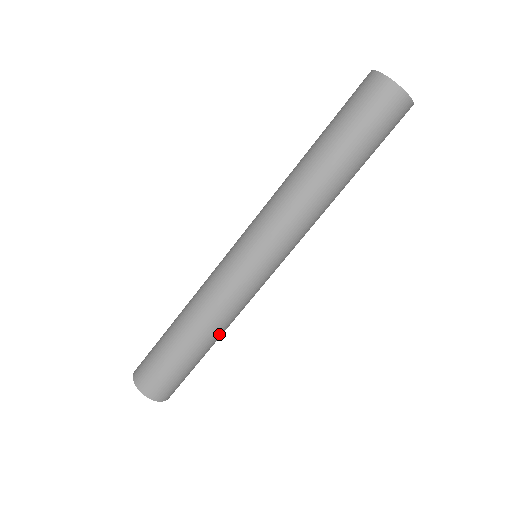
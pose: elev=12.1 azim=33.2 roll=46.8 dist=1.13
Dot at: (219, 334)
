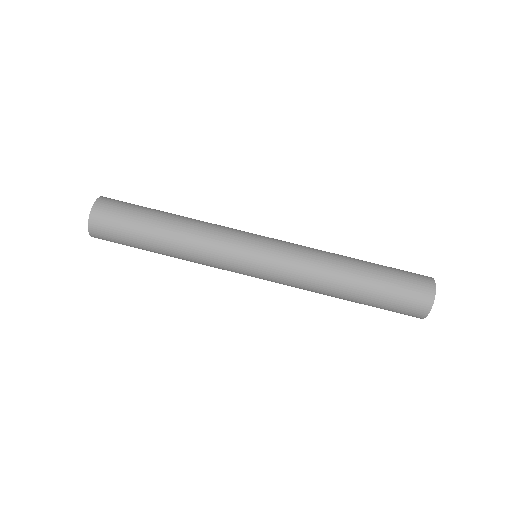
Dot at: occluded
